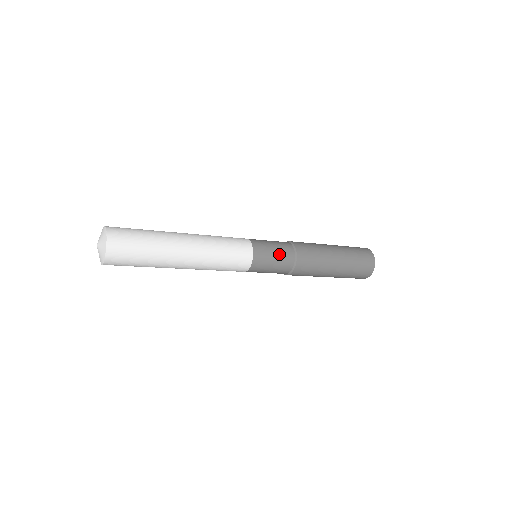
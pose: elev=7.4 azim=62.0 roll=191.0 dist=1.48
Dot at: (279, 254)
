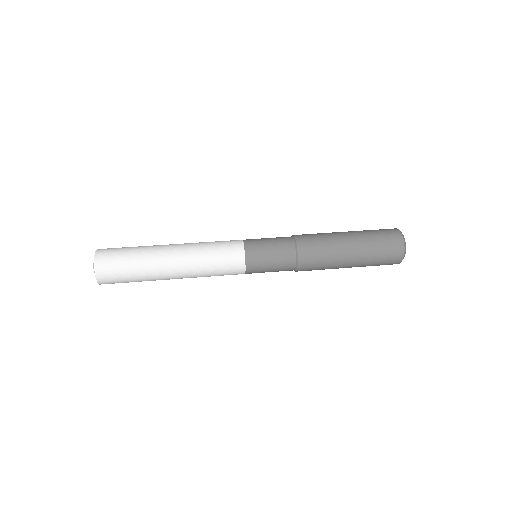
Dot at: (275, 246)
